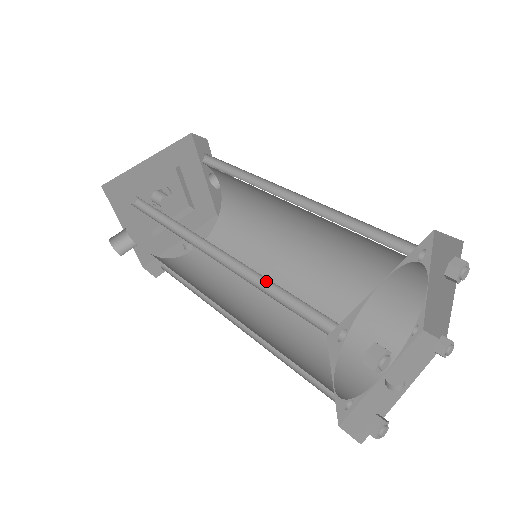
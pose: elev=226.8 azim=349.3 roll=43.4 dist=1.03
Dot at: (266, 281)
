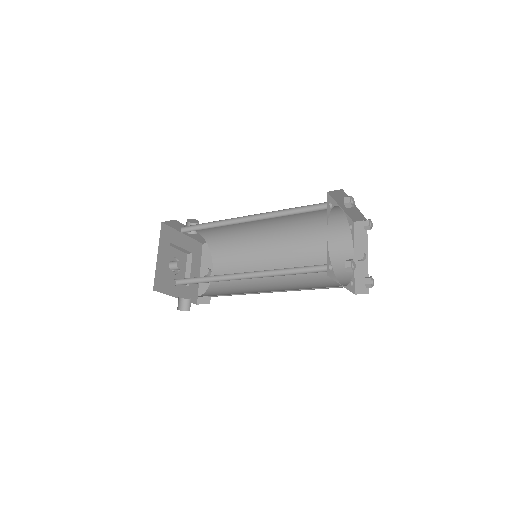
Dot at: (280, 270)
